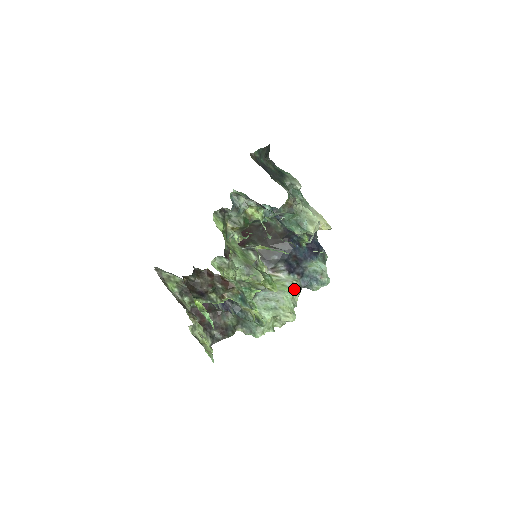
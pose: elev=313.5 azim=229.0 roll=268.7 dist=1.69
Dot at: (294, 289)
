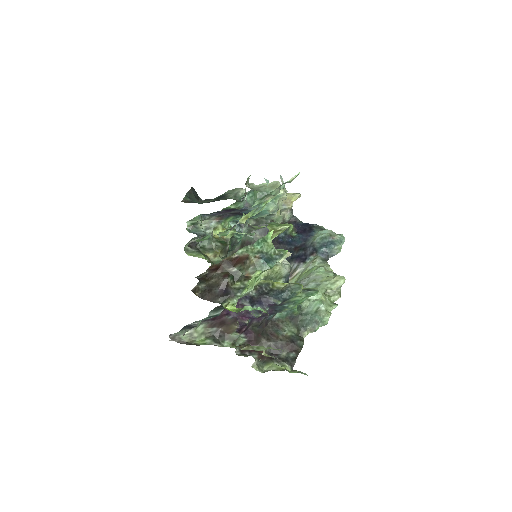
Dot at: (320, 265)
